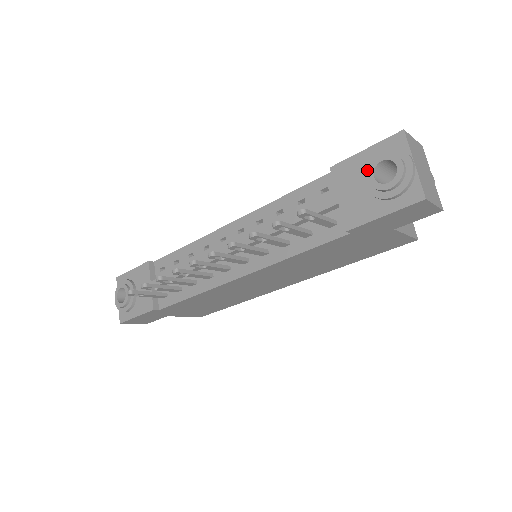
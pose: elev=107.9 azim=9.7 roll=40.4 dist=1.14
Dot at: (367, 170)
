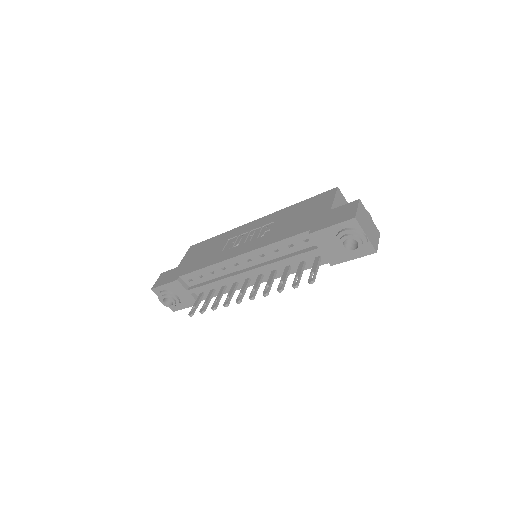
Dot at: (337, 240)
